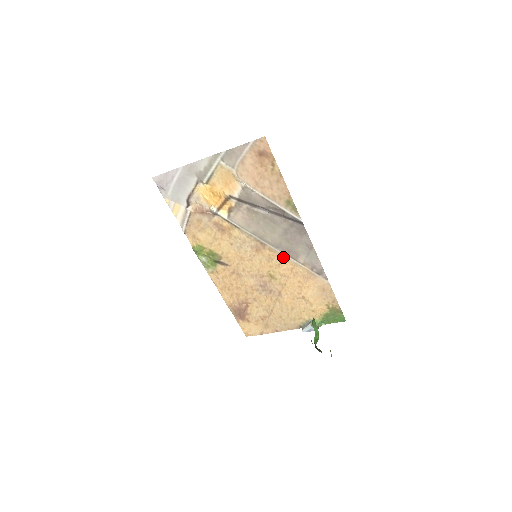
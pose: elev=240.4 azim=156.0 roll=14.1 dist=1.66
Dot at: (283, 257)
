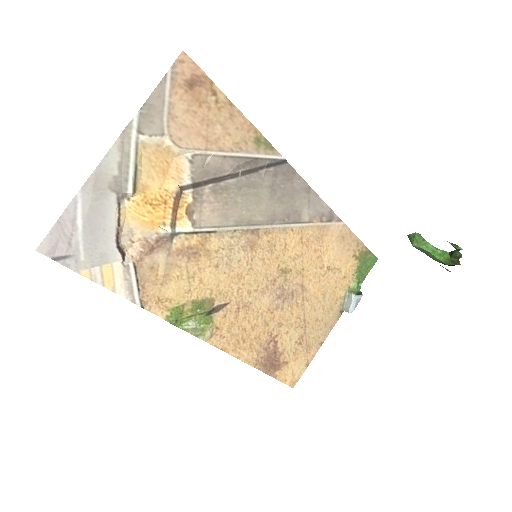
Dot at: (285, 231)
